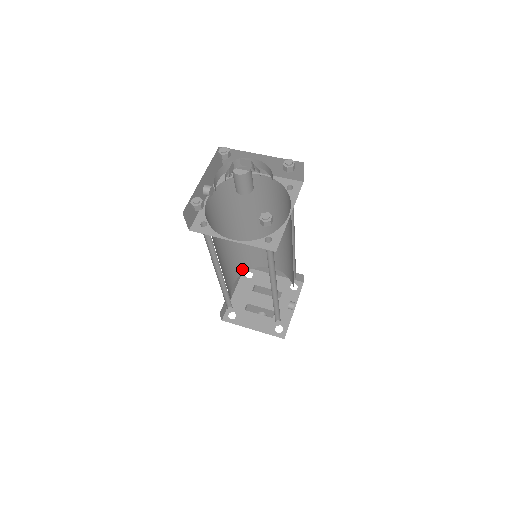
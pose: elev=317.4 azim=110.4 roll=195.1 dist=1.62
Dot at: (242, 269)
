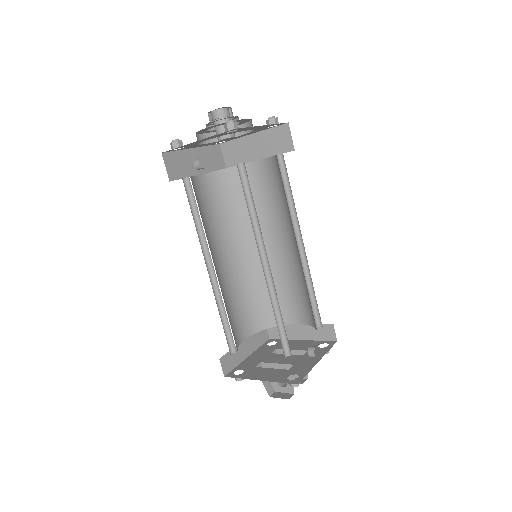
Dot at: (259, 322)
